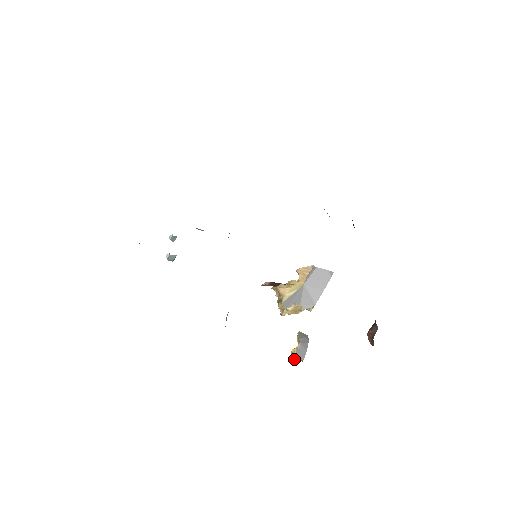
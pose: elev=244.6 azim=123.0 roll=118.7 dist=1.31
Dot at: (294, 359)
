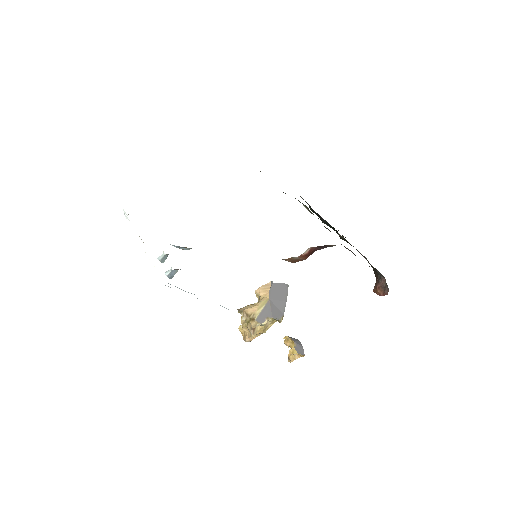
Dot at: (290, 362)
